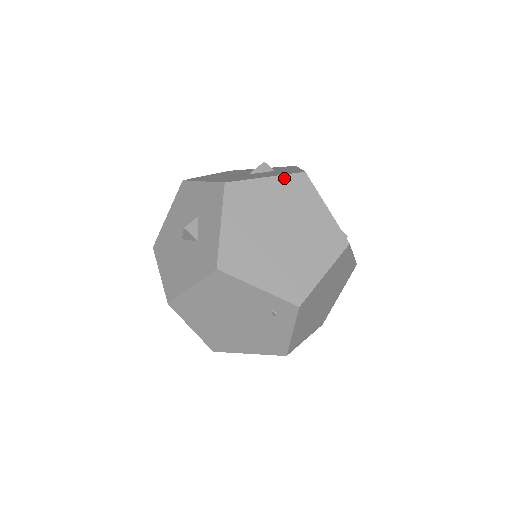
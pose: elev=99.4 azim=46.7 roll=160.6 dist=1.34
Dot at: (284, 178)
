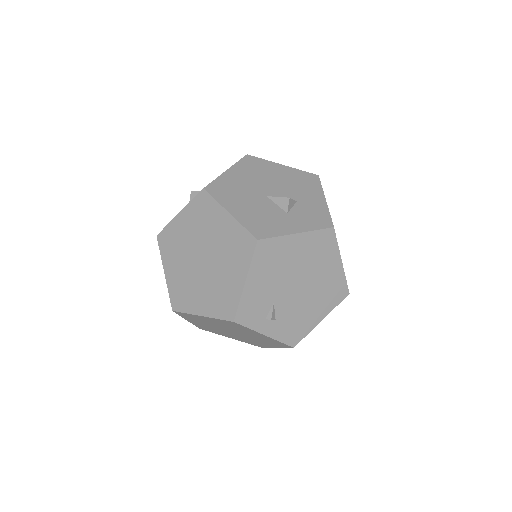
Dot at: (239, 227)
